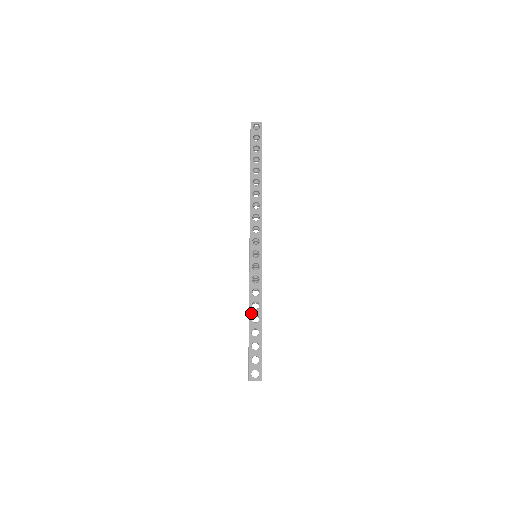
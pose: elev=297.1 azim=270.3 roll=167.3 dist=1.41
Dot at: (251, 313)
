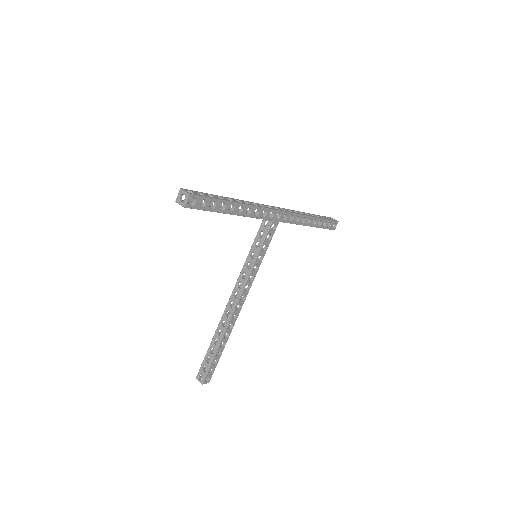
Dot at: (230, 198)
